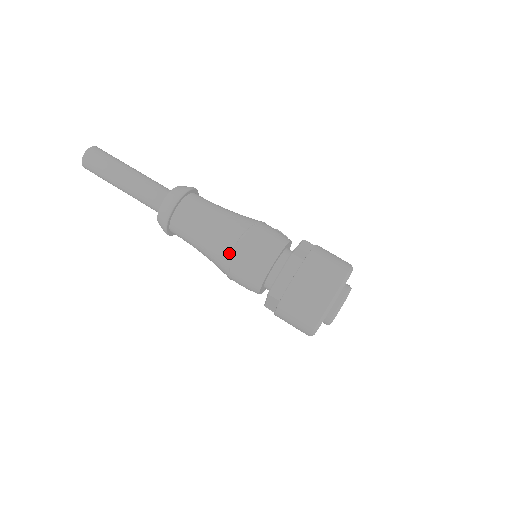
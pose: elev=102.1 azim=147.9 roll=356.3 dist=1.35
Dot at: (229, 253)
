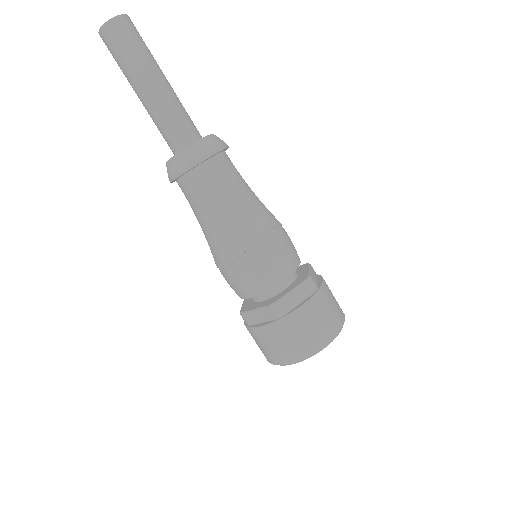
Dot at: (249, 243)
